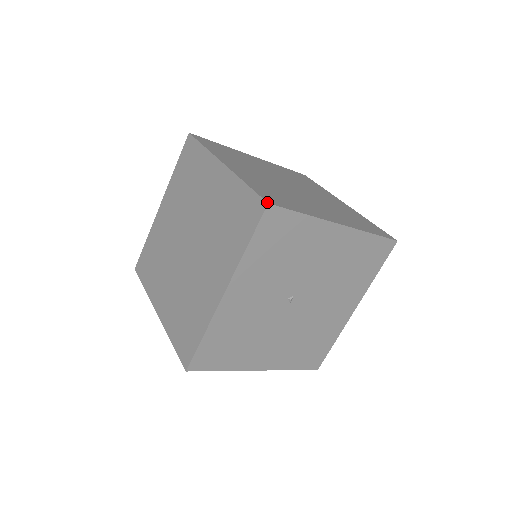
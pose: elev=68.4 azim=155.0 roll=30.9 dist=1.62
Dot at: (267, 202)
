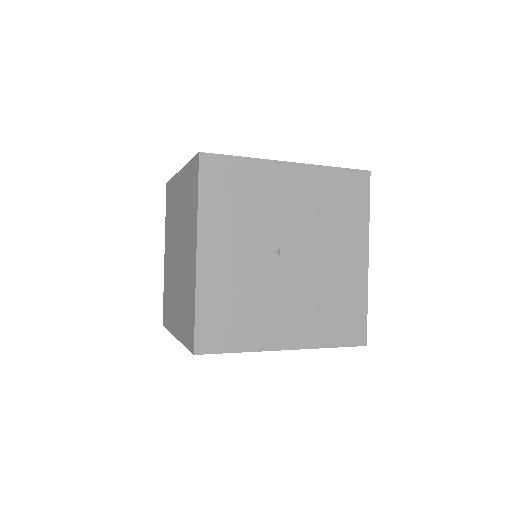
Dot at: (198, 152)
